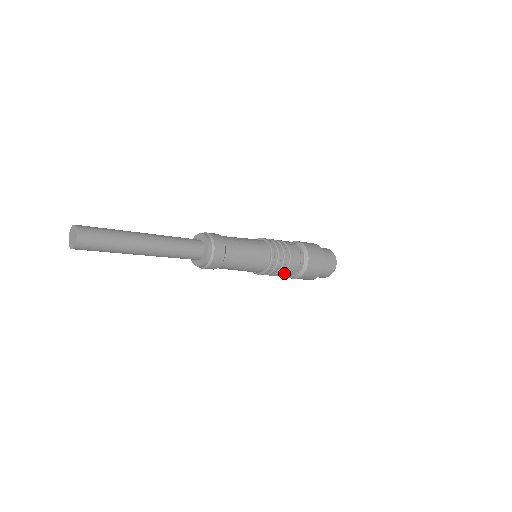
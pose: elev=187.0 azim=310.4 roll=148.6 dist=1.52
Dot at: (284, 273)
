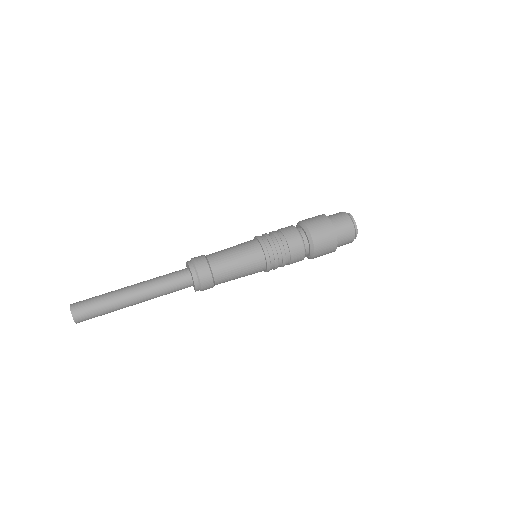
Dot at: (289, 264)
